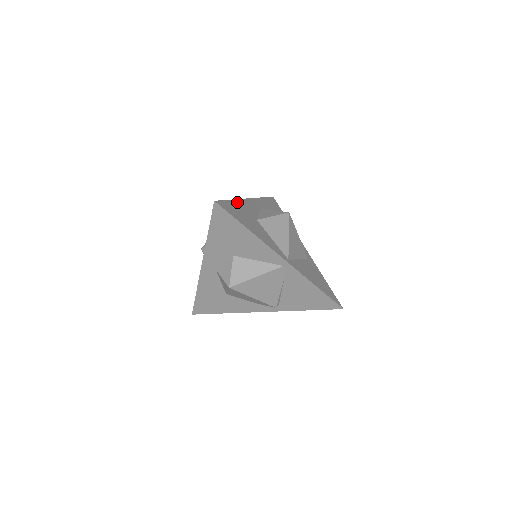
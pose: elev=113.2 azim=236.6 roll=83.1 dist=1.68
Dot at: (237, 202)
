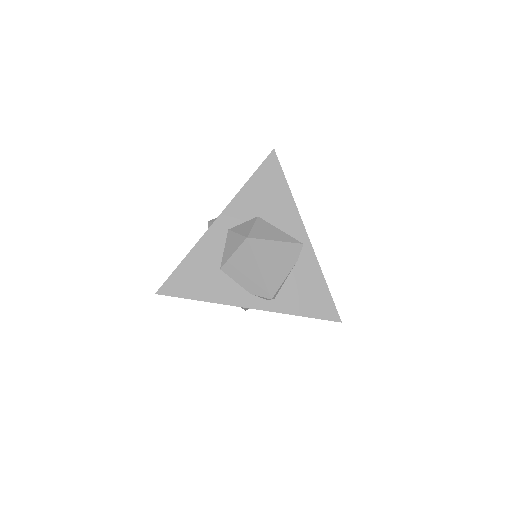
Dot at: occluded
